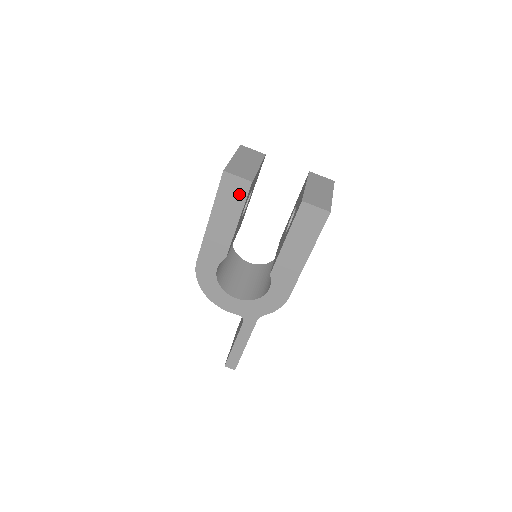
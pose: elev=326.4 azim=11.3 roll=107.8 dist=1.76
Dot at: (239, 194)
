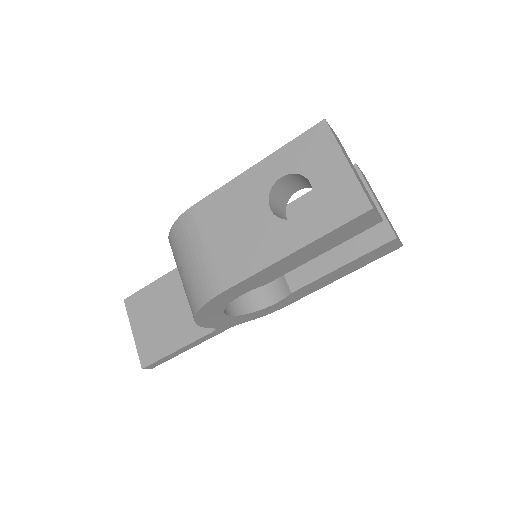
Dot at: (357, 230)
